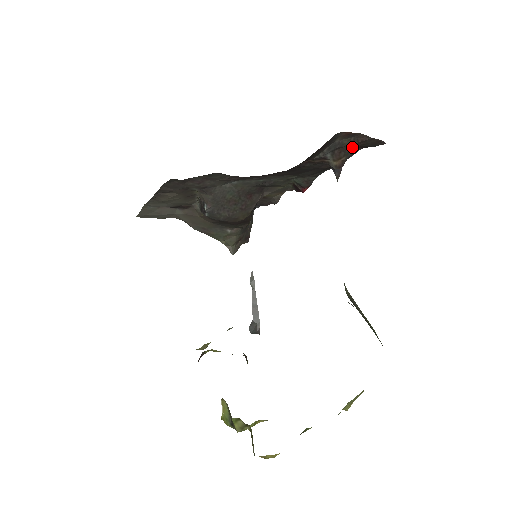
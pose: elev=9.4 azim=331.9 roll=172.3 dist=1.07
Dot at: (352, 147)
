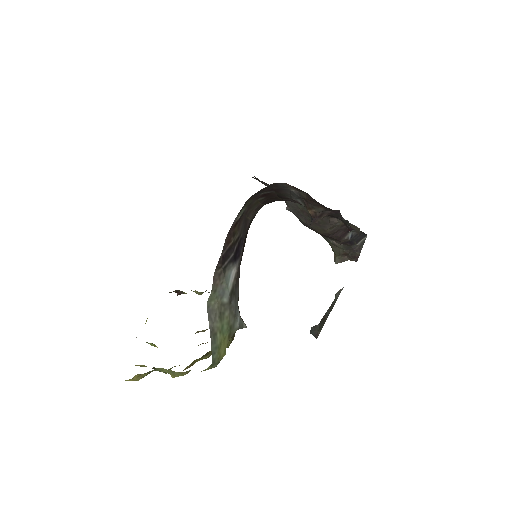
Dot at: (314, 203)
